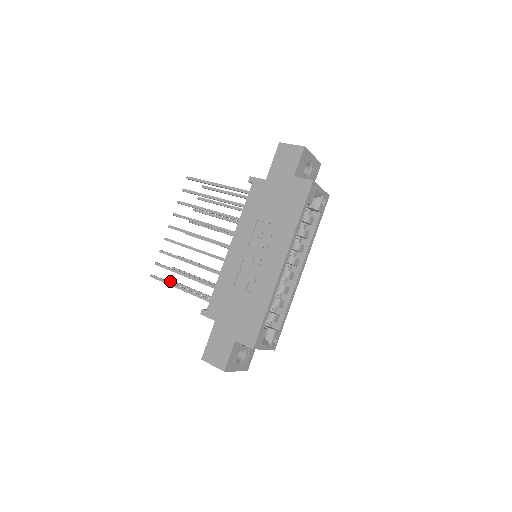
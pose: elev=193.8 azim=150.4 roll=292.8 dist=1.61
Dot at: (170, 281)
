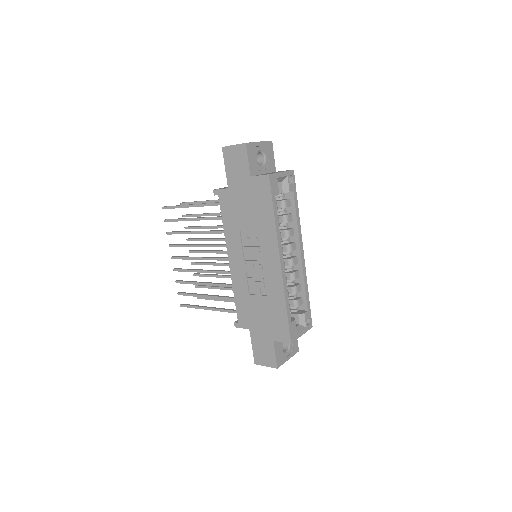
Dot at: (199, 298)
